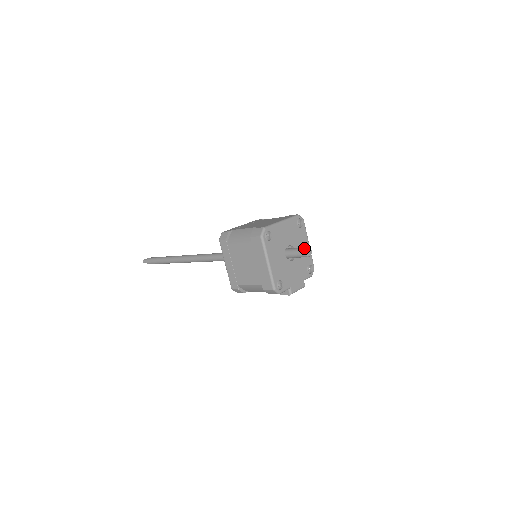
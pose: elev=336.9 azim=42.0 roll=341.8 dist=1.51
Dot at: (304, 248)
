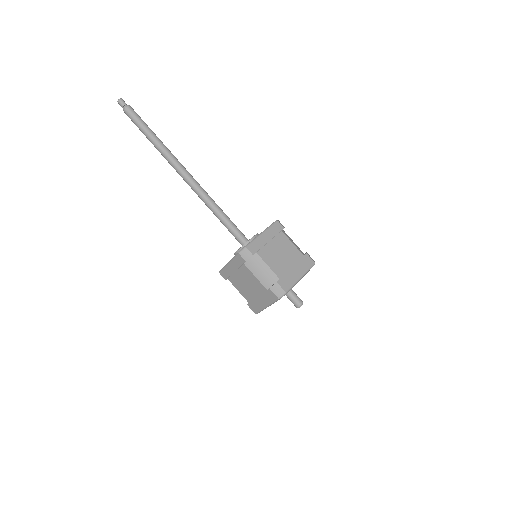
Dot at: (300, 303)
